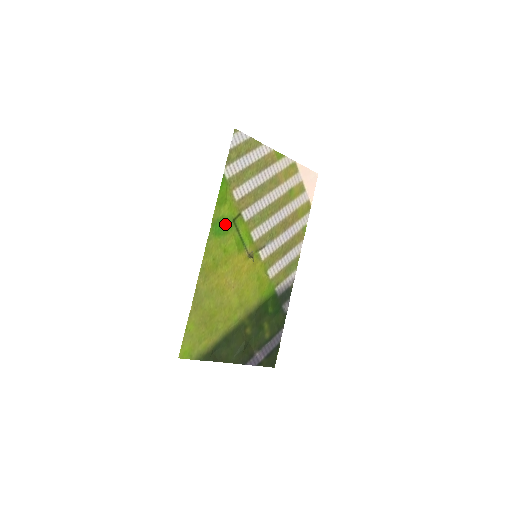
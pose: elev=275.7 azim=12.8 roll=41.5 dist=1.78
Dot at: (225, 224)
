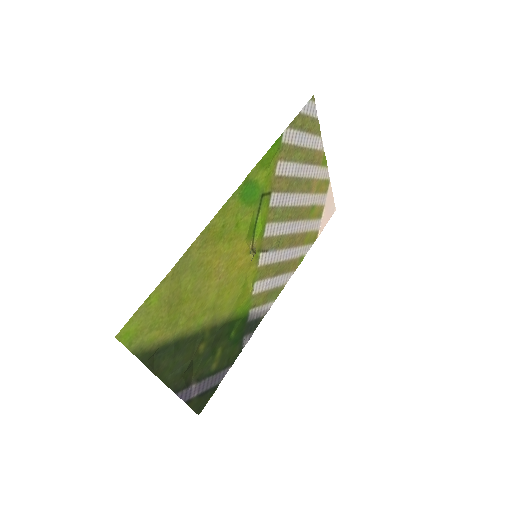
Dot at: (254, 192)
